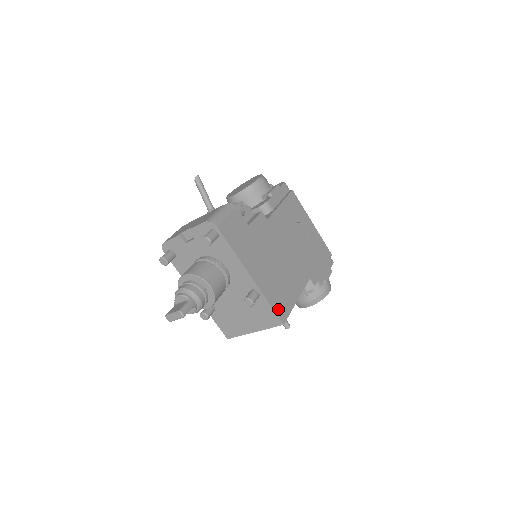
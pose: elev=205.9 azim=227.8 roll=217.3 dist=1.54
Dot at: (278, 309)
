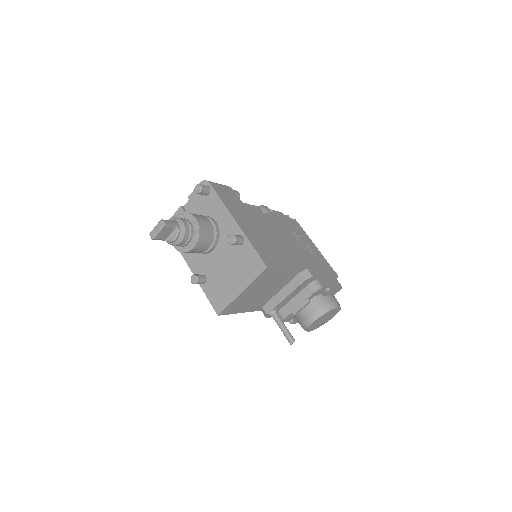
Dot at: (263, 256)
